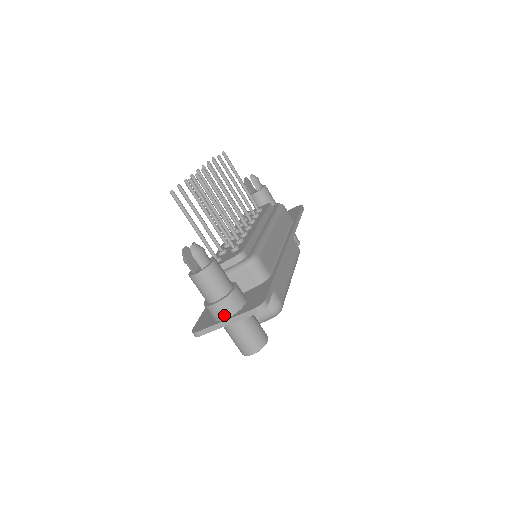
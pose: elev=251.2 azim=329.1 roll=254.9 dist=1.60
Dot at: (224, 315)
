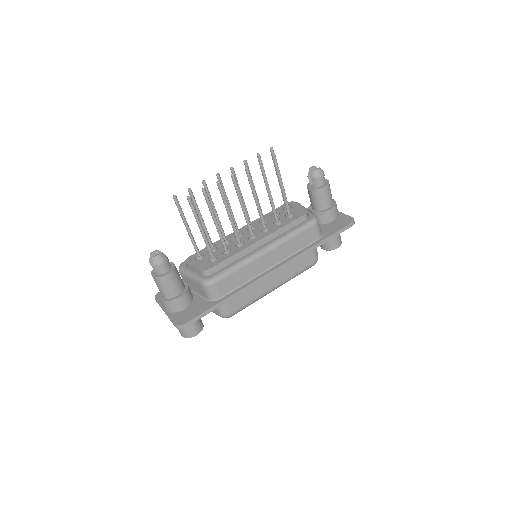
Dot at: (165, 308)
